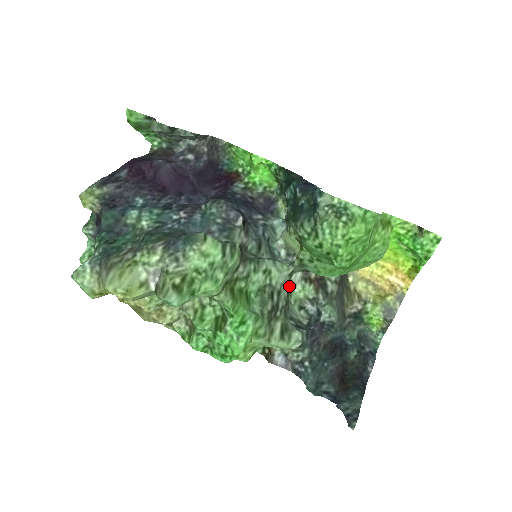
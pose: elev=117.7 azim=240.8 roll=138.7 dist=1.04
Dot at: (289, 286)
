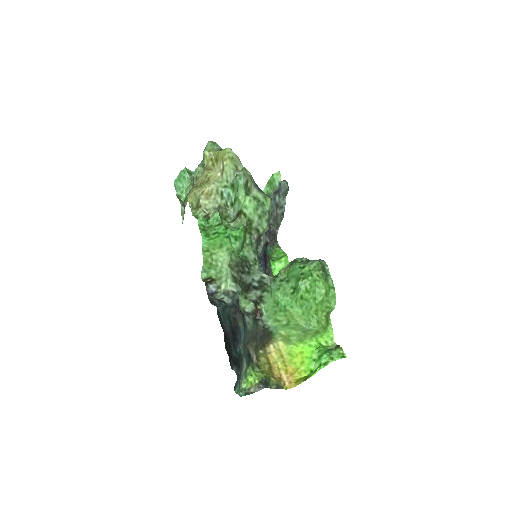
Dot at: (245, 292)
